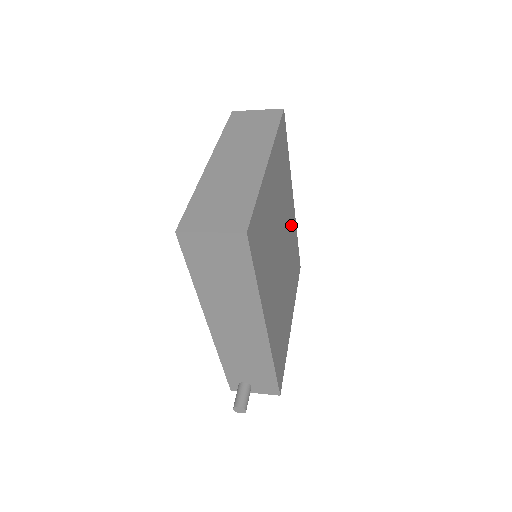
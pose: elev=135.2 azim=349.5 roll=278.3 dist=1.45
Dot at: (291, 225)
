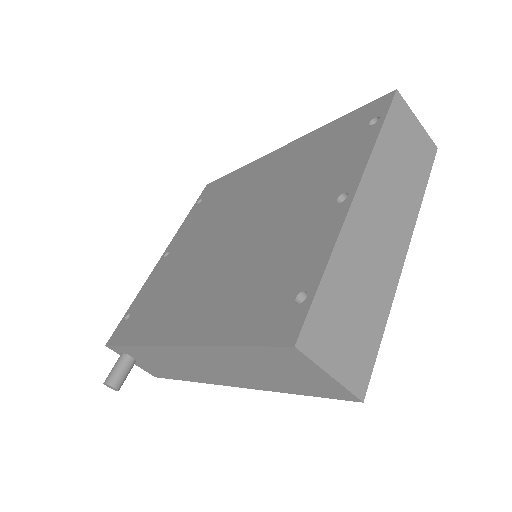
Dot at: occluded
